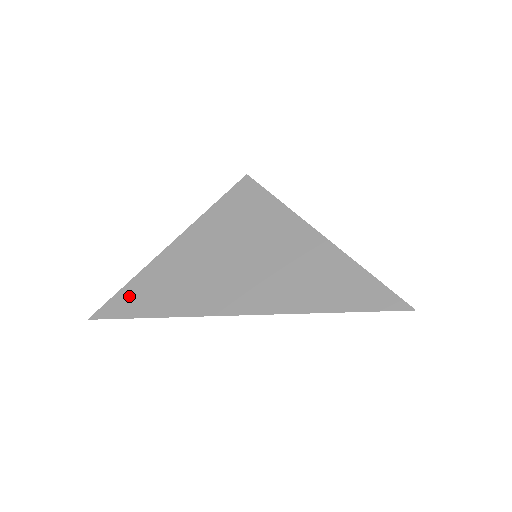
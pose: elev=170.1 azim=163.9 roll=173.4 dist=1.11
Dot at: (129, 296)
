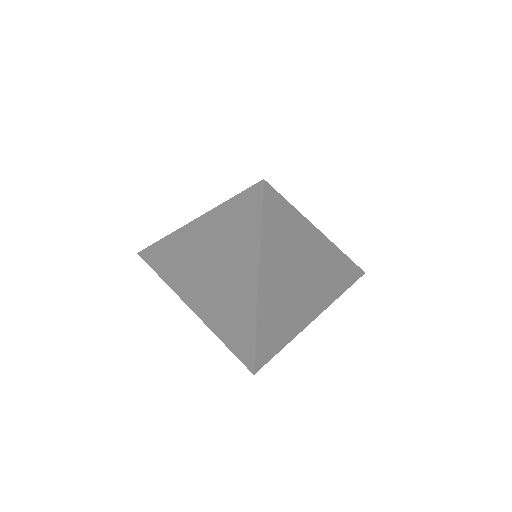
Dot at: (158, 248)
